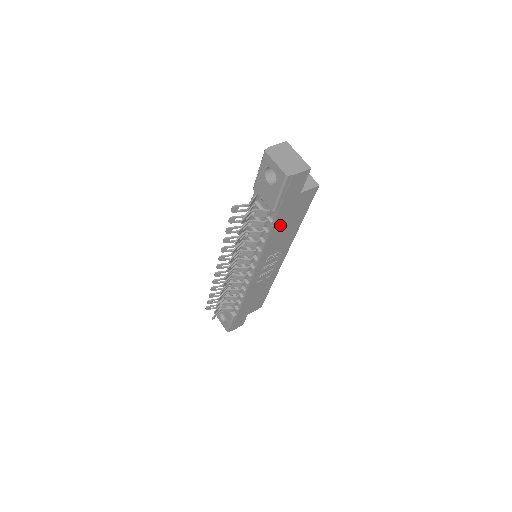
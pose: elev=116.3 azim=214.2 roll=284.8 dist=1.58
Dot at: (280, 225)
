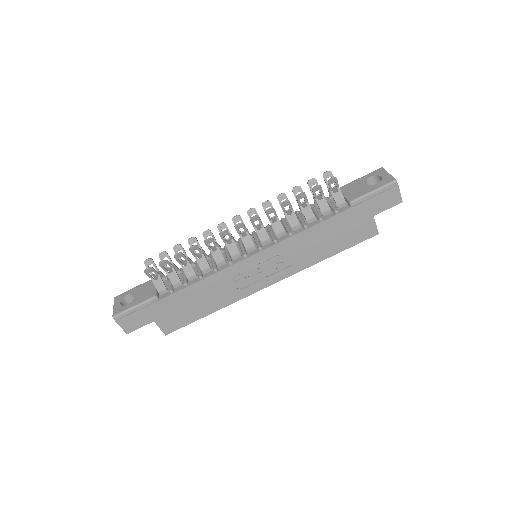
Dot at: (331, 227)
